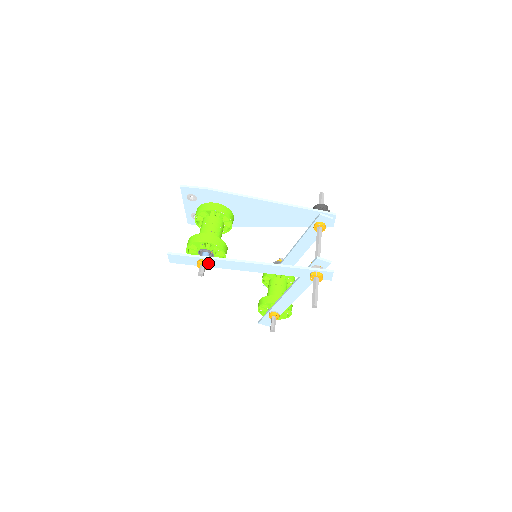
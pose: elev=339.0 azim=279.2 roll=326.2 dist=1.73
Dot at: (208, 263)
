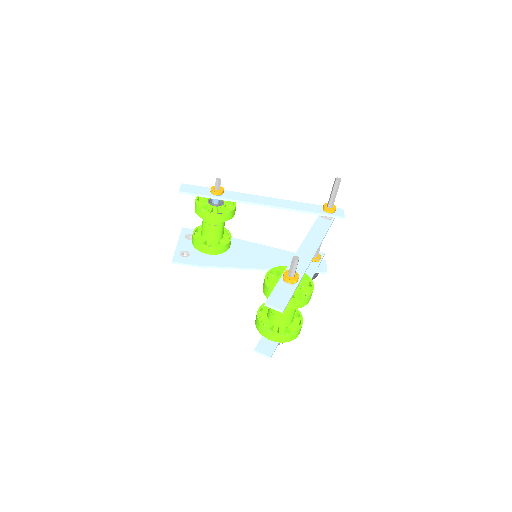
Dot at: (223, 190)
